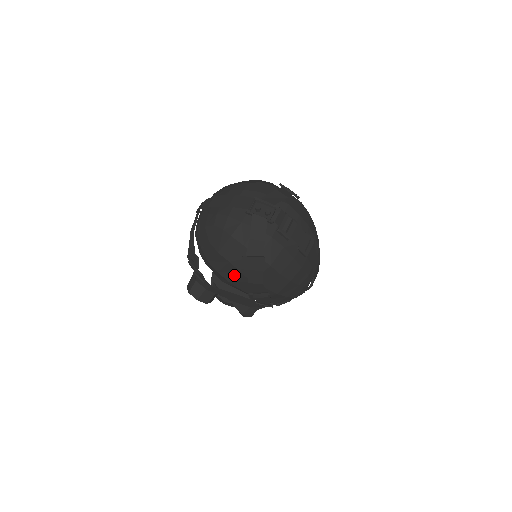
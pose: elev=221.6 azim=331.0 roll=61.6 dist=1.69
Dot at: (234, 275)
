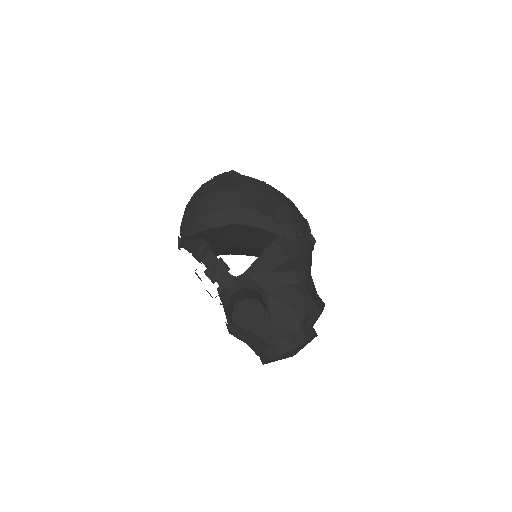
Dot at: (230, 197)
